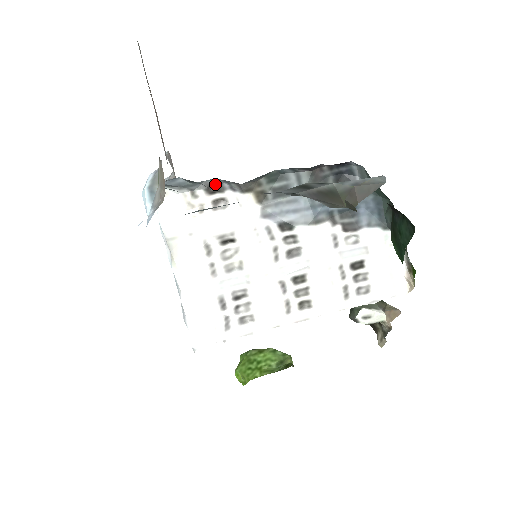
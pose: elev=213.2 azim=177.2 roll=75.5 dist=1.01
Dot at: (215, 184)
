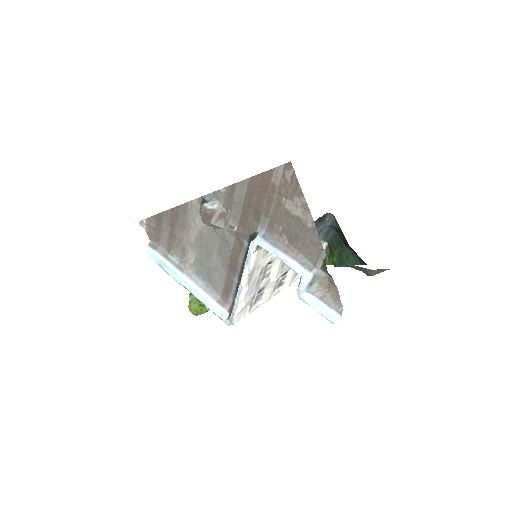
Dot at: occluded
